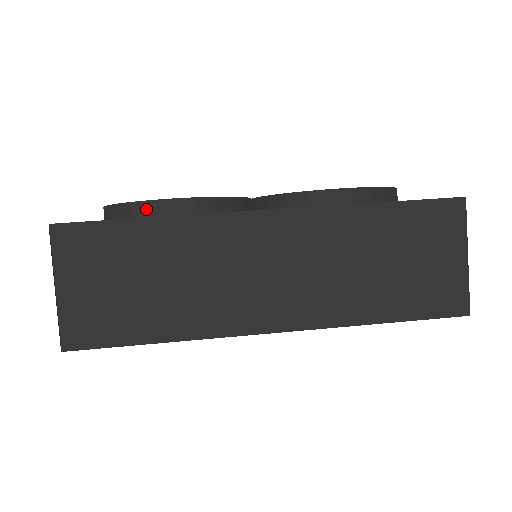
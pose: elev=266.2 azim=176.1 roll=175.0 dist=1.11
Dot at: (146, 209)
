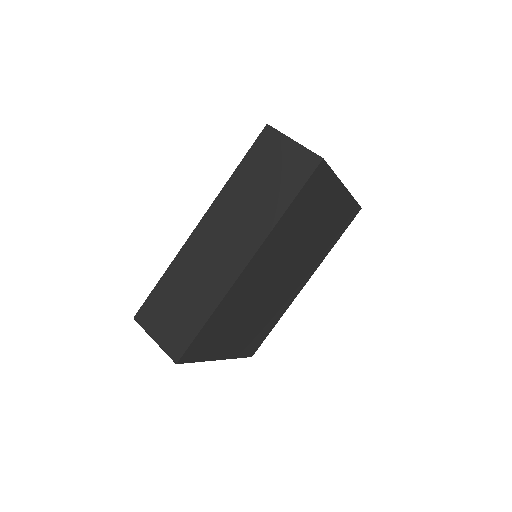
Dot at: occluded
